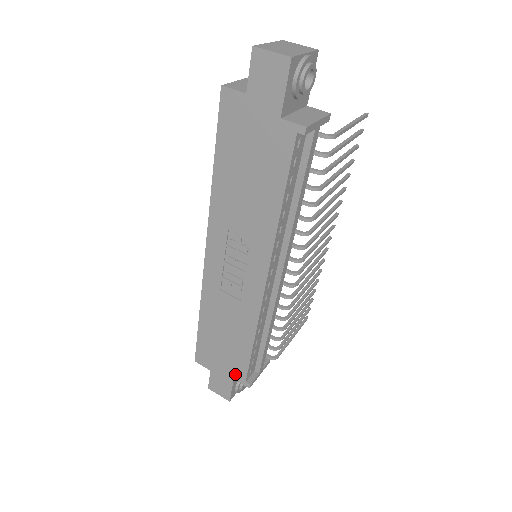
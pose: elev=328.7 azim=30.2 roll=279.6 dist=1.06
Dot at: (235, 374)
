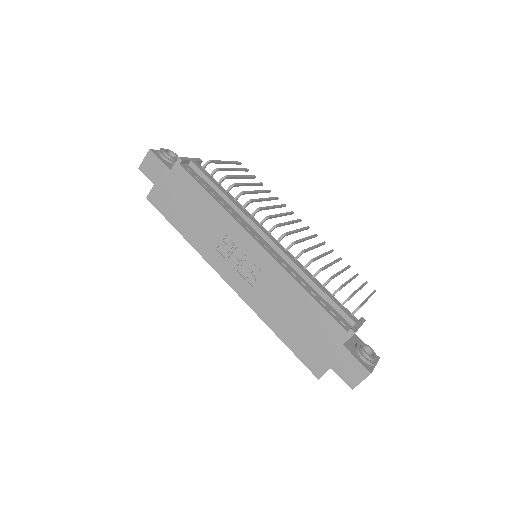
Dot at: (337, 339)
